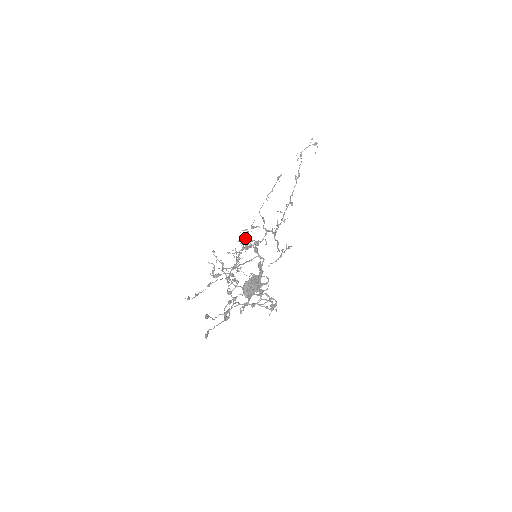
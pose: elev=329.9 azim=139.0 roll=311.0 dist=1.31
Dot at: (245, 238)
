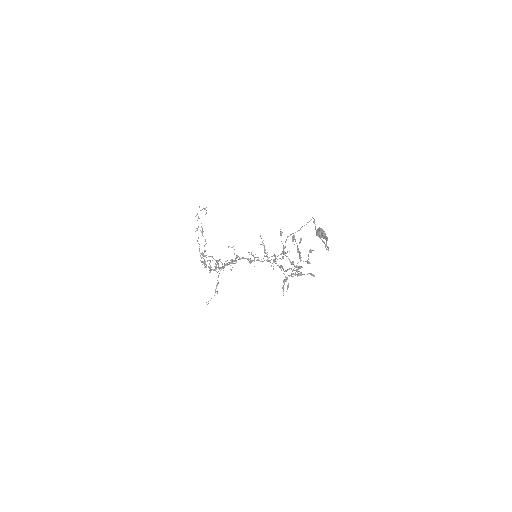
Dot at: (219, 260)
